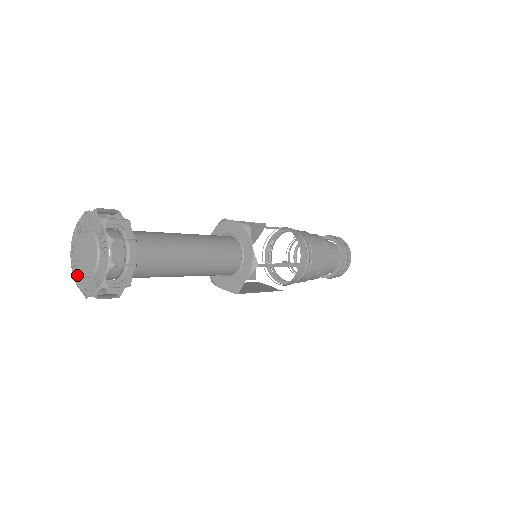
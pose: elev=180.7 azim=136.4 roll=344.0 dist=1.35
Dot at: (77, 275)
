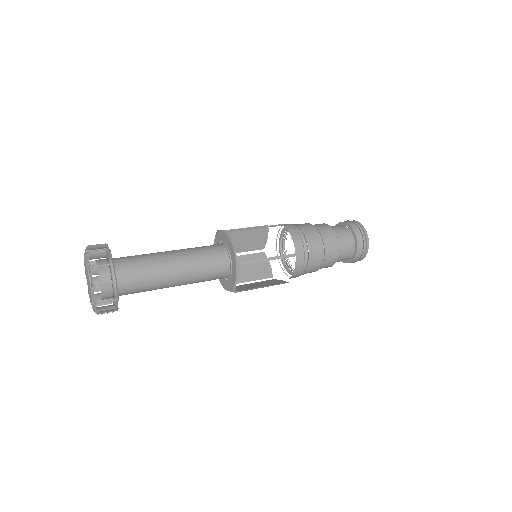
Dot at: occluded
